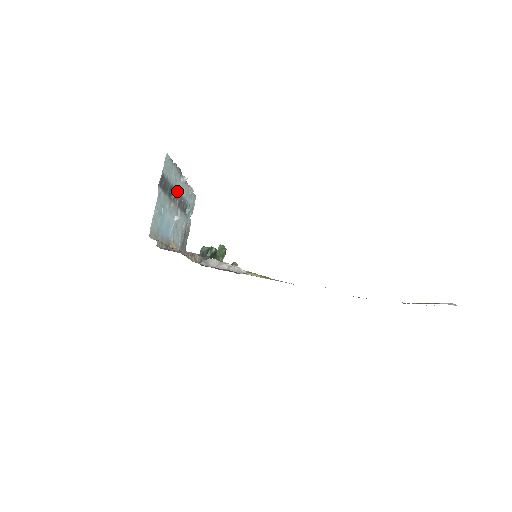
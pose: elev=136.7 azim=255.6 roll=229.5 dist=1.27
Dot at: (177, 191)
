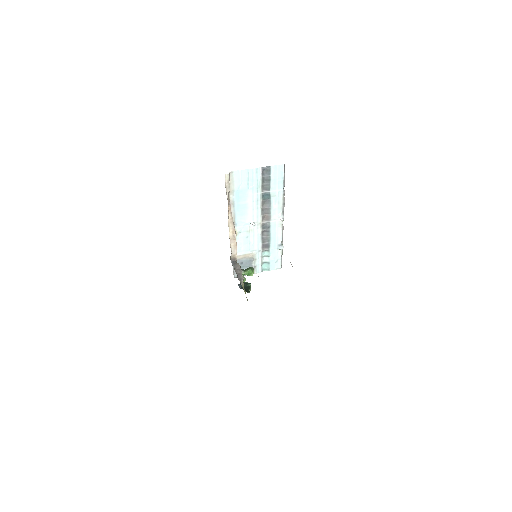
Dot at: (271, 212)
